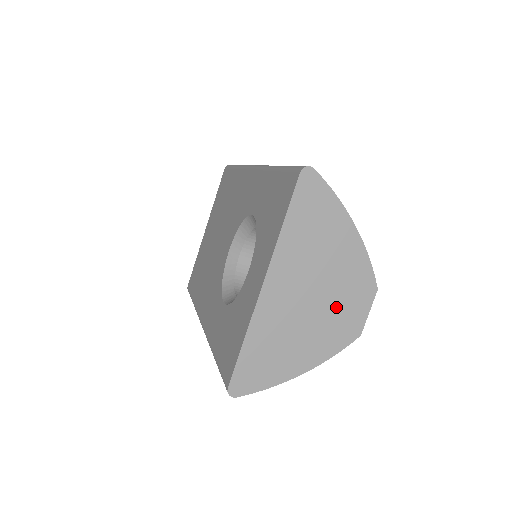
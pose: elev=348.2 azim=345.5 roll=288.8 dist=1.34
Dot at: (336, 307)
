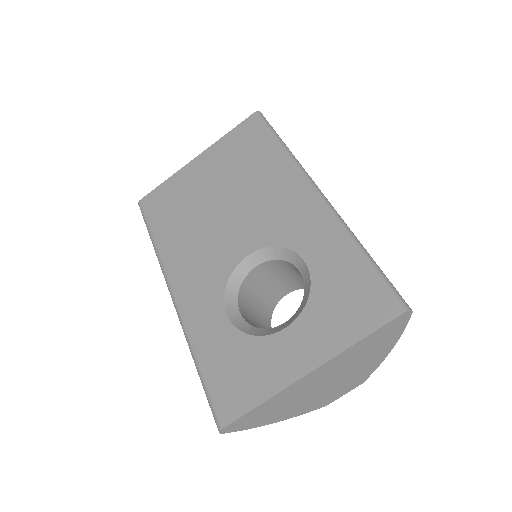
Dot at: (332, 390)
